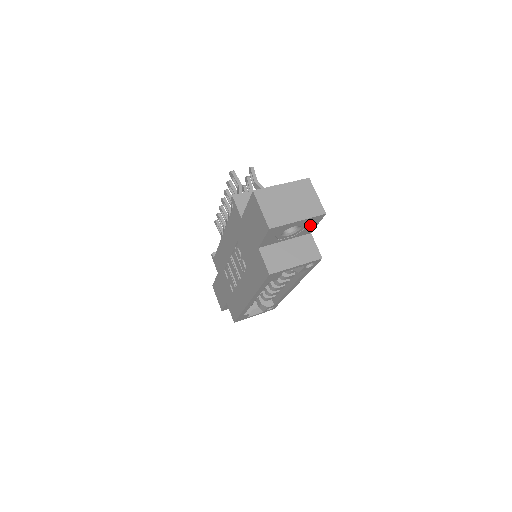
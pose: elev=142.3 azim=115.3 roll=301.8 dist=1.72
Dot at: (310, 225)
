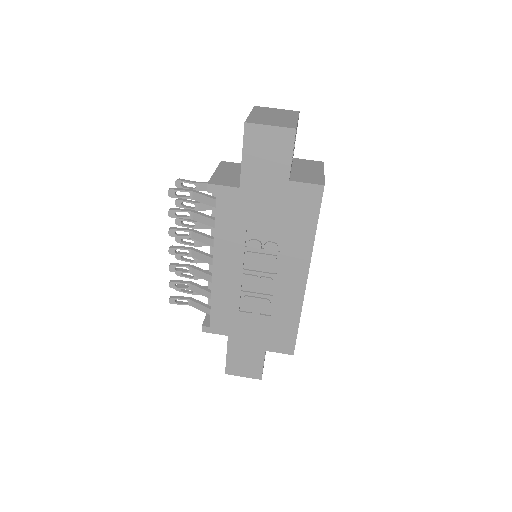
Dot at: occluded
